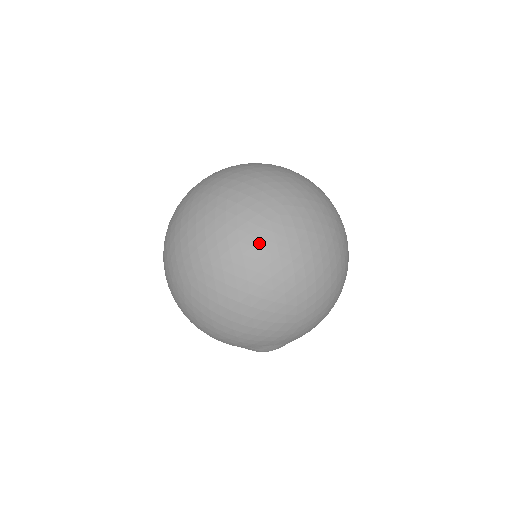
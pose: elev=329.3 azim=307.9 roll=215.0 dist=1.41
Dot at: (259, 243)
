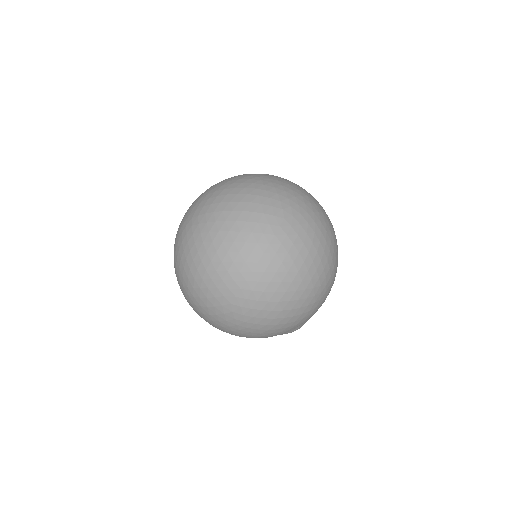
Dot at: (280, 248)
